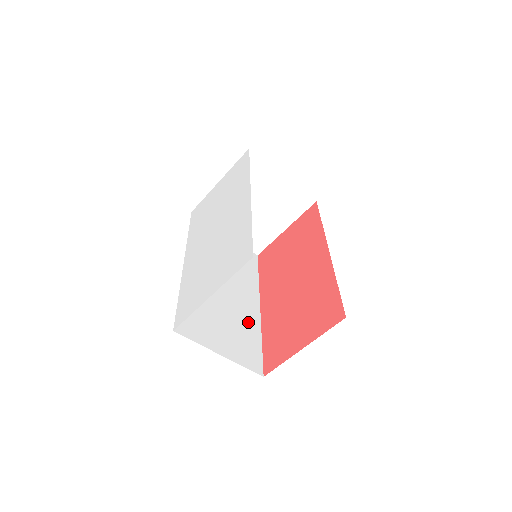
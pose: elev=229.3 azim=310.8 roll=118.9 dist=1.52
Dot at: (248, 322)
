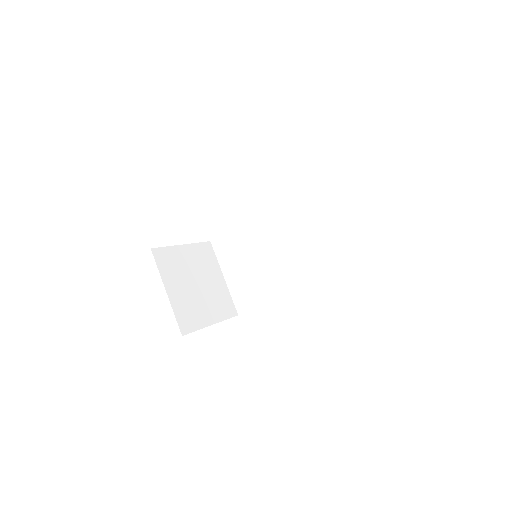
Dot at: occluded
